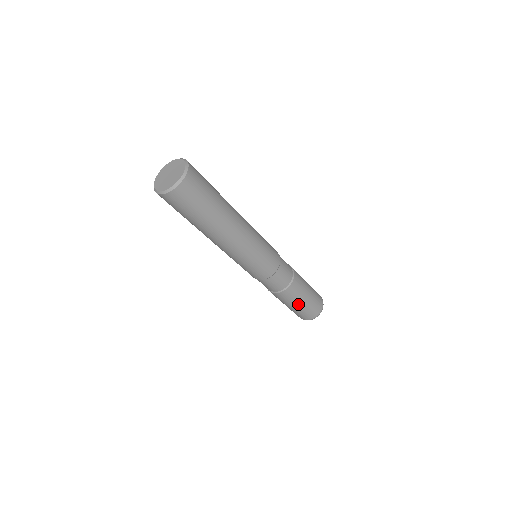
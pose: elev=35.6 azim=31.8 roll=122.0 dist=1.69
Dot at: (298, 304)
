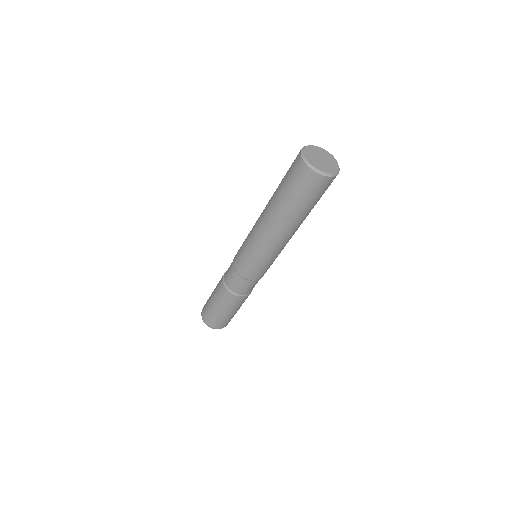
Dot at: (221, 309)
